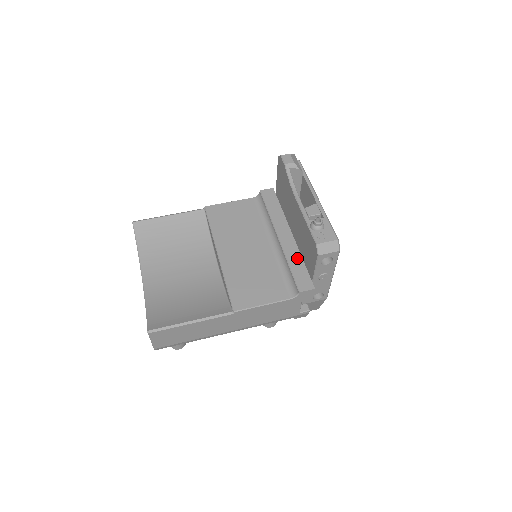
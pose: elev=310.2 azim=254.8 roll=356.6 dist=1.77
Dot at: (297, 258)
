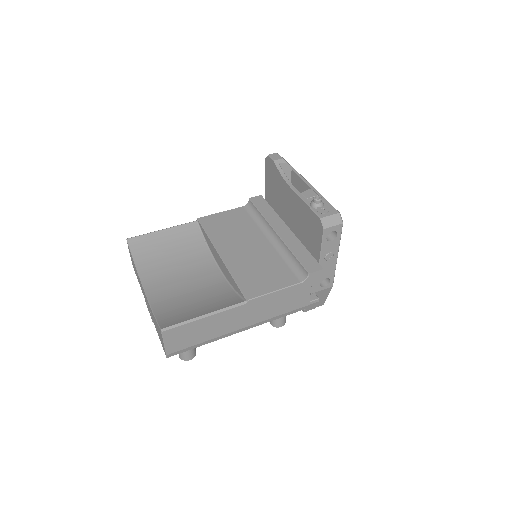
Dot at: (299, 246)
